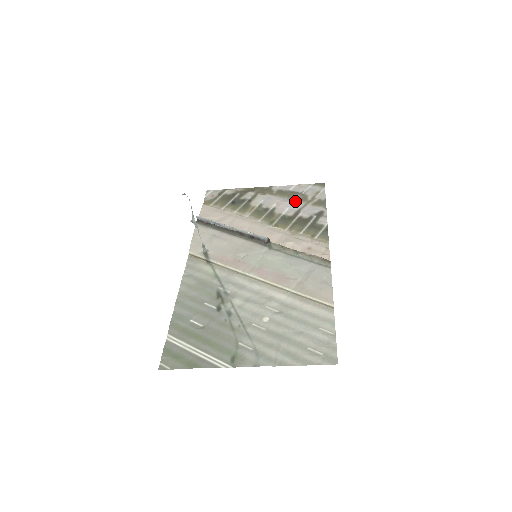
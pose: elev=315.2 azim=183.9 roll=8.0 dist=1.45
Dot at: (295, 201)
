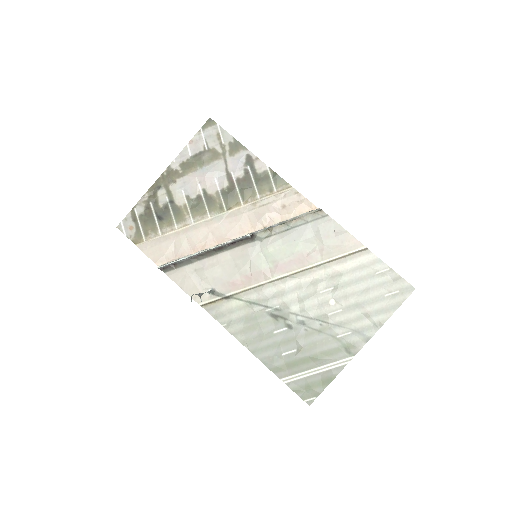
Dot at: (212, 165)
